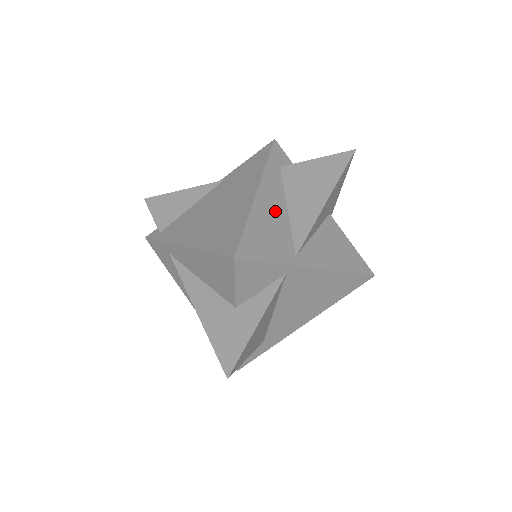
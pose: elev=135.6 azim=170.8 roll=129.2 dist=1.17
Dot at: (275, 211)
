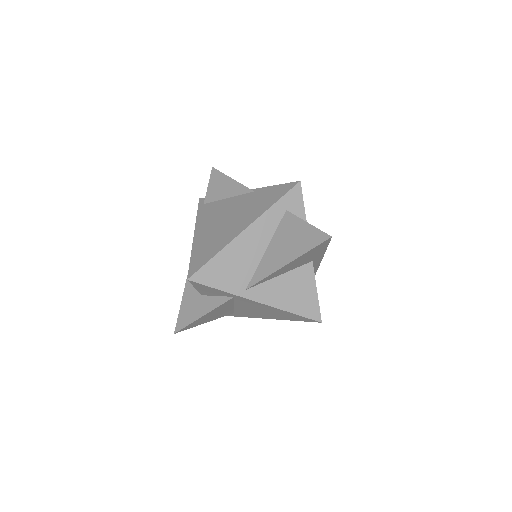
Dot at: (251, 250)
